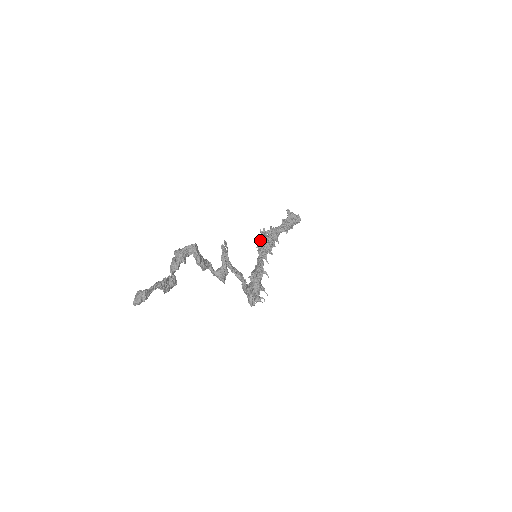
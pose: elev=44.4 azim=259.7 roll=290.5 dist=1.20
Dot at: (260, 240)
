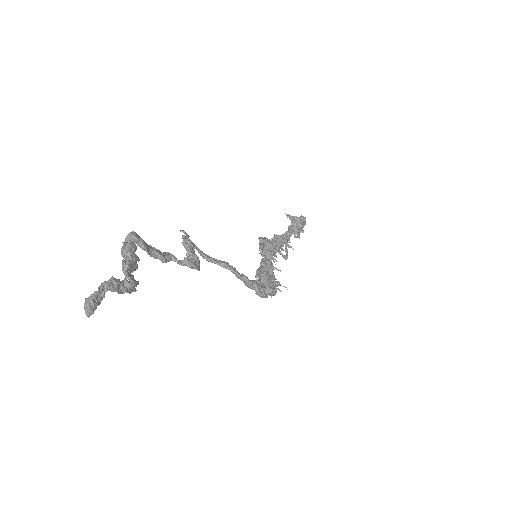
Dot at: (259, 244)
